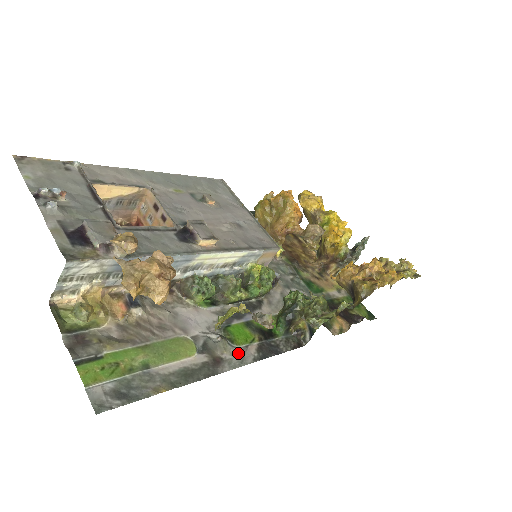
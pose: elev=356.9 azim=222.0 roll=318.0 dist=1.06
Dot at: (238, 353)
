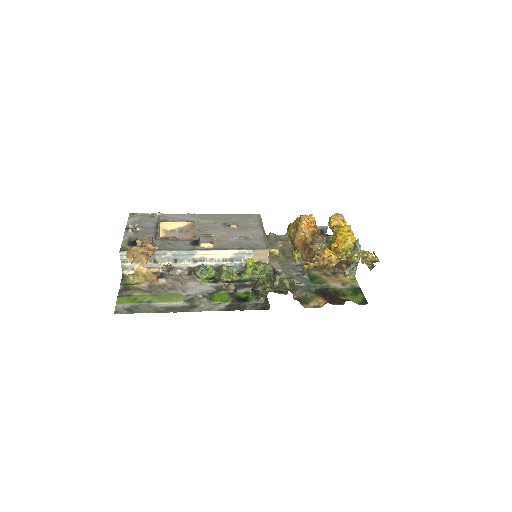
Dot at: (211, 305)
